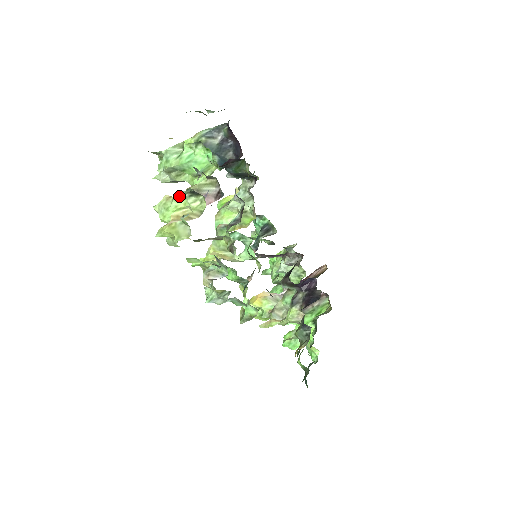
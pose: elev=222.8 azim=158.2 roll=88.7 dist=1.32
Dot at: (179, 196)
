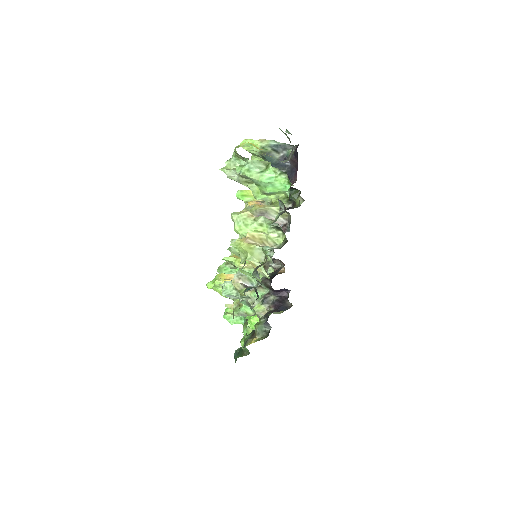
Dot at: (263, 222)
